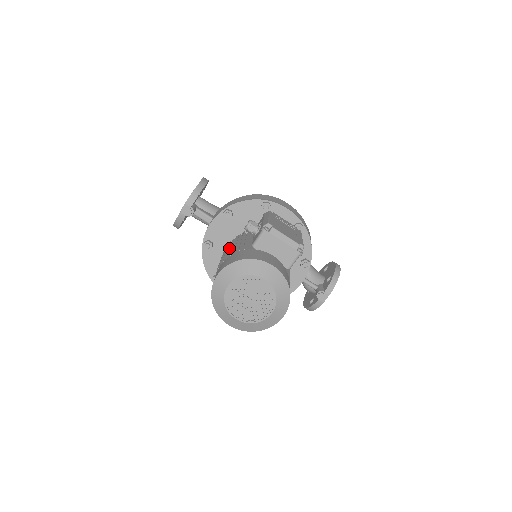
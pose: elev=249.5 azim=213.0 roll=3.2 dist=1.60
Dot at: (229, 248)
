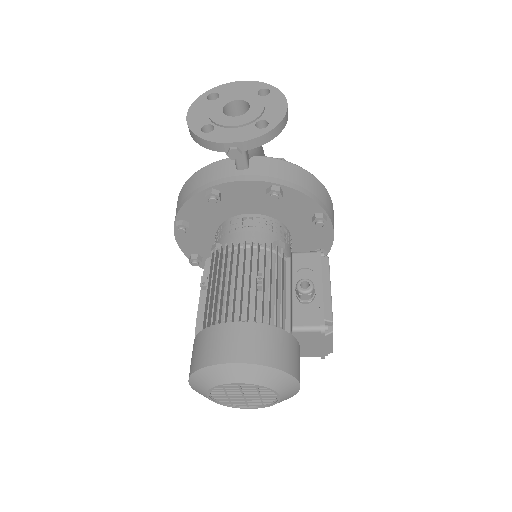
Dot at: (256, 283)
